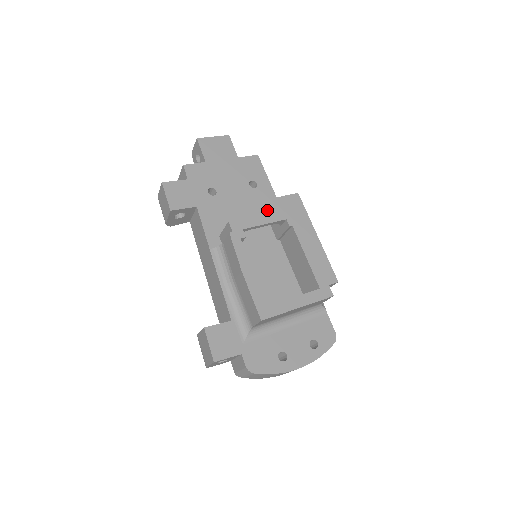
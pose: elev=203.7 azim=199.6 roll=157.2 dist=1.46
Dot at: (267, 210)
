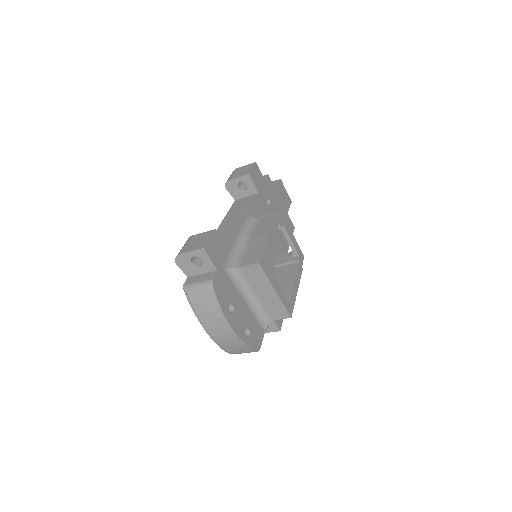
Dot at: (280, 249)
